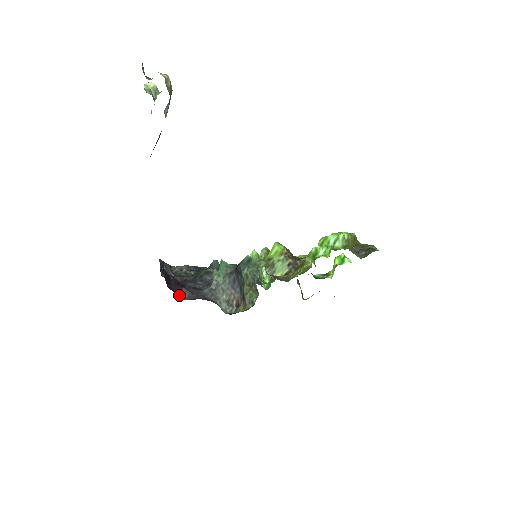
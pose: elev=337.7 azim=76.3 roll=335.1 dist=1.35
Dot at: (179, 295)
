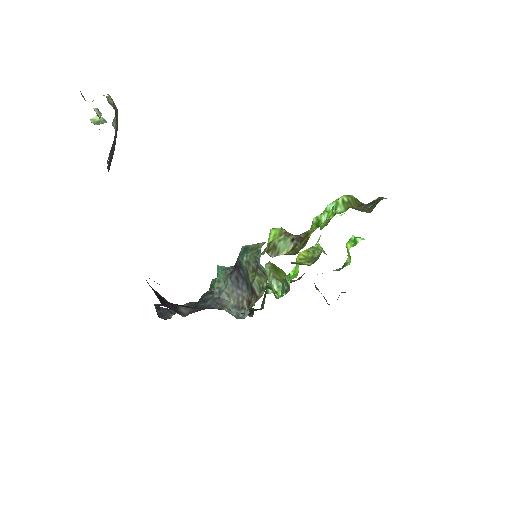
Dot at: (178, 313)
